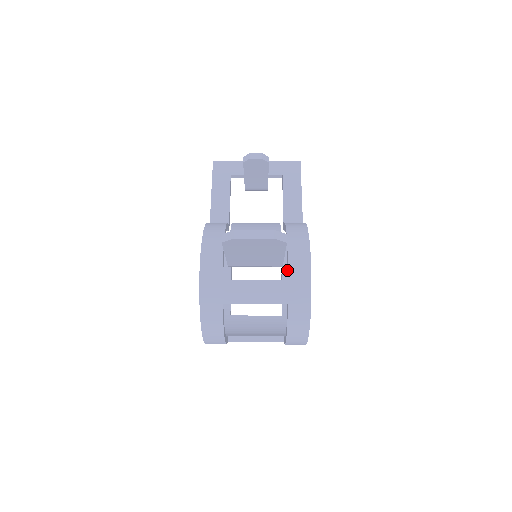
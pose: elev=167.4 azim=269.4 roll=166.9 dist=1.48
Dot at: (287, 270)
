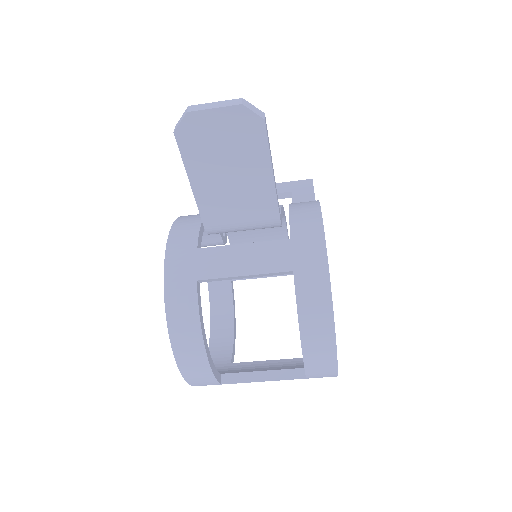
Dot at: occluded
